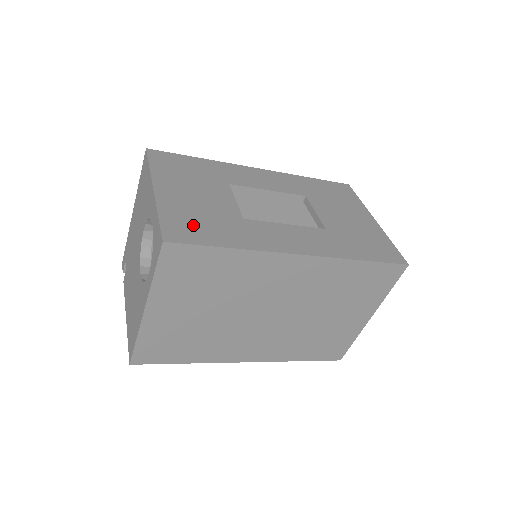
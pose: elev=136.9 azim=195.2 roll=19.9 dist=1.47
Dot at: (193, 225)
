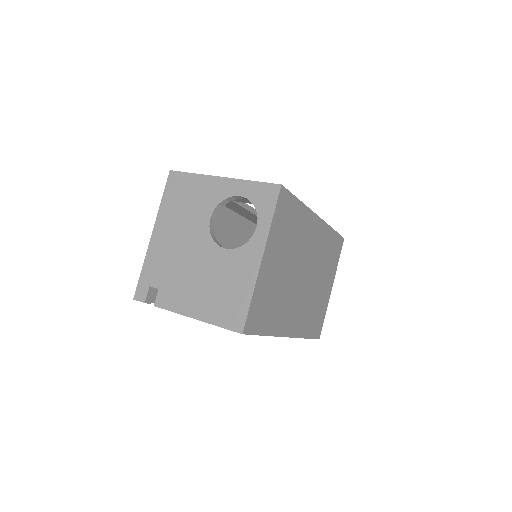
Dot at: occluded
